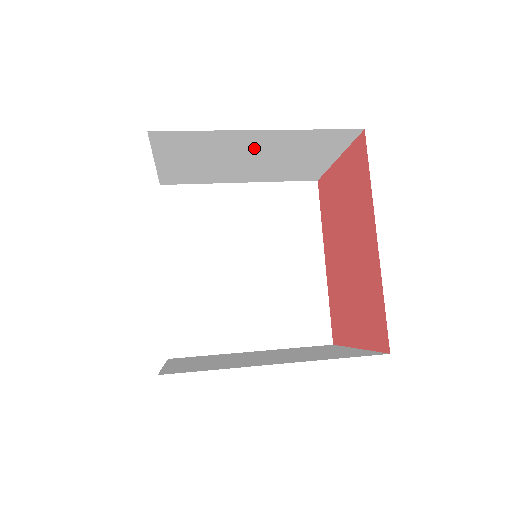
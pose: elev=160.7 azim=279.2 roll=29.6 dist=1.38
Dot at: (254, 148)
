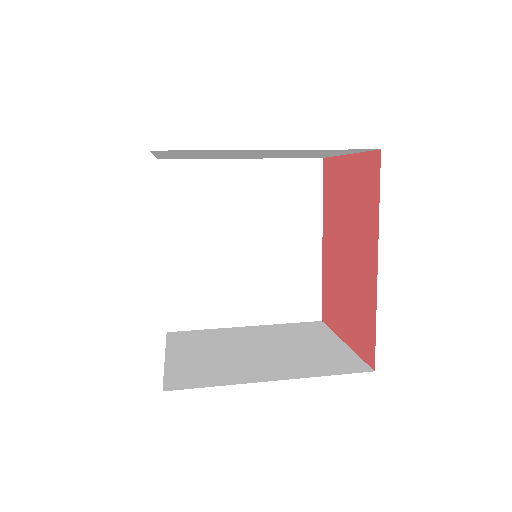
Dot at: occluded
